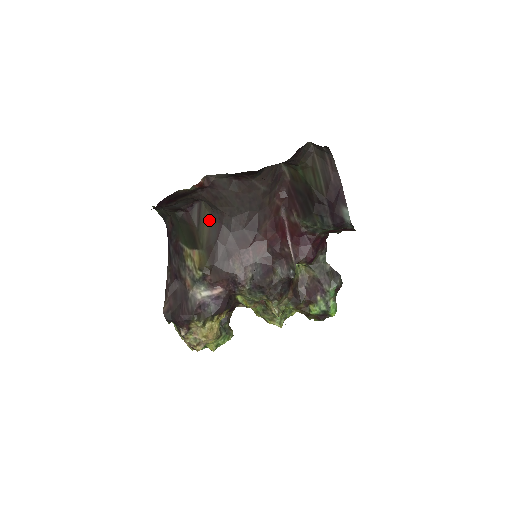
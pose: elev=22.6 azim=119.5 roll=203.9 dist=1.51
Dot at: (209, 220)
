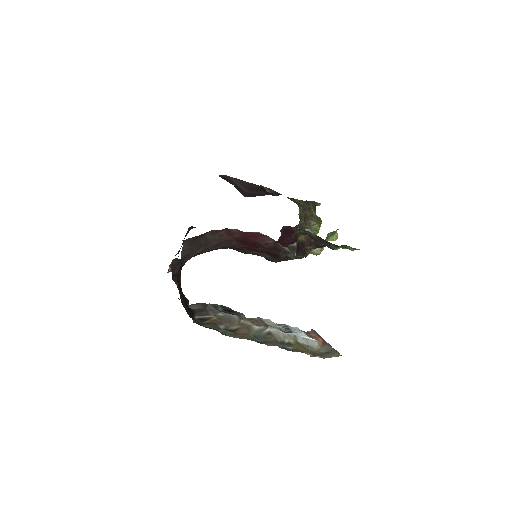
Dot at: occluded
